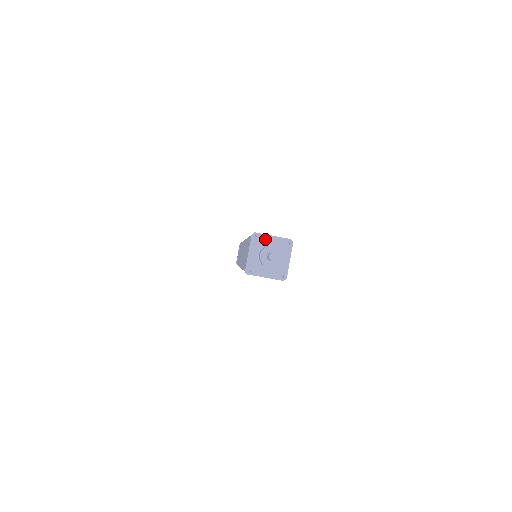
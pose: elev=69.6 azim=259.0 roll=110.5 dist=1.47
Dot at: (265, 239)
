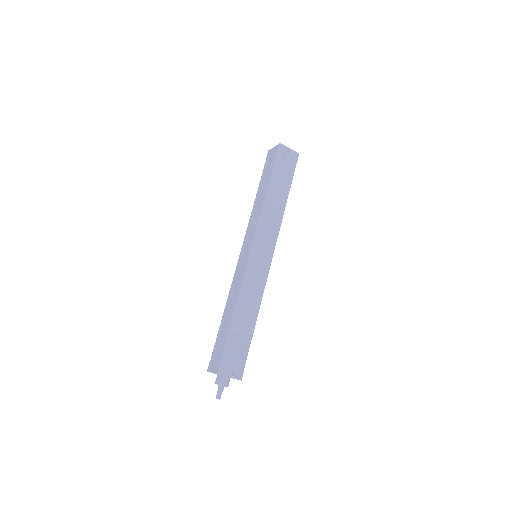
Dot at: (225, 376)
